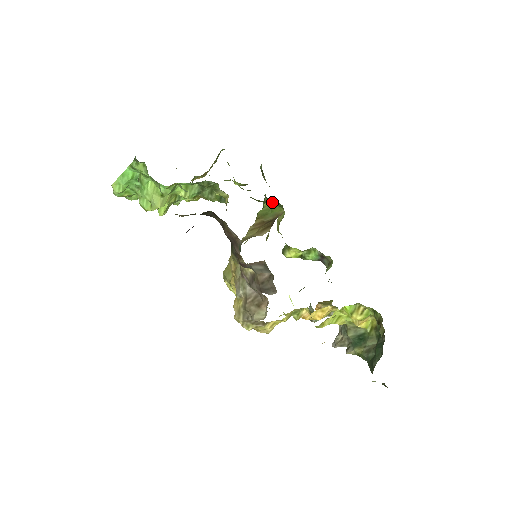
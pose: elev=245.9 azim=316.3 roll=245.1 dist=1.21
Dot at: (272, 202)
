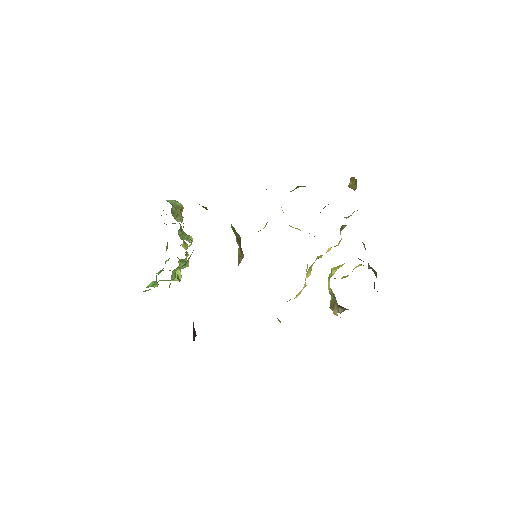
Dot at: occluded
